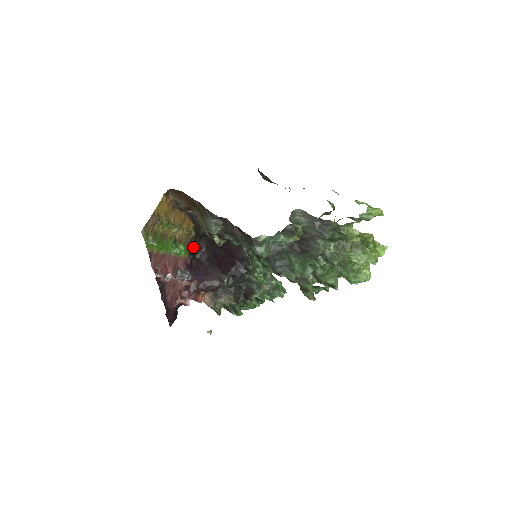
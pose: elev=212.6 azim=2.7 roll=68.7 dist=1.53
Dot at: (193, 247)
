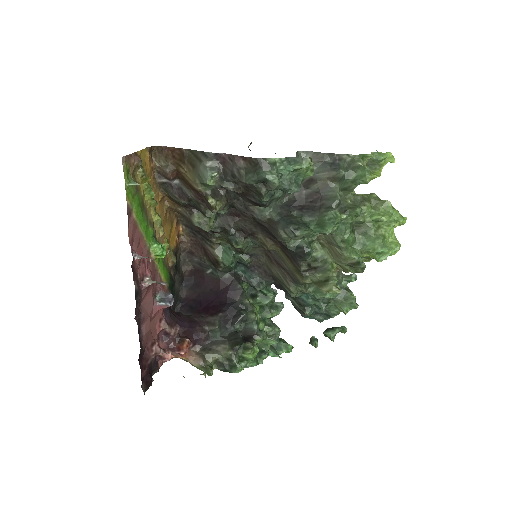
Dot at: (173, 282)
